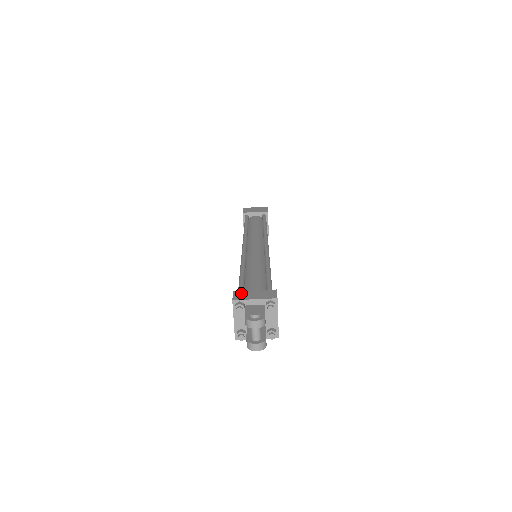
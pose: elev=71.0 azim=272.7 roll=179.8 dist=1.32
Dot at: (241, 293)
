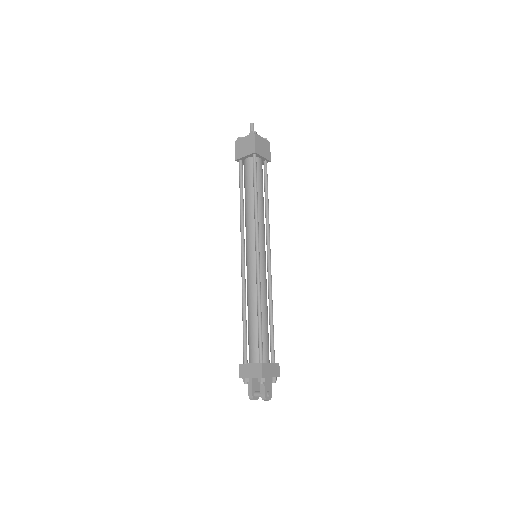
Dot at: (266, 367)
